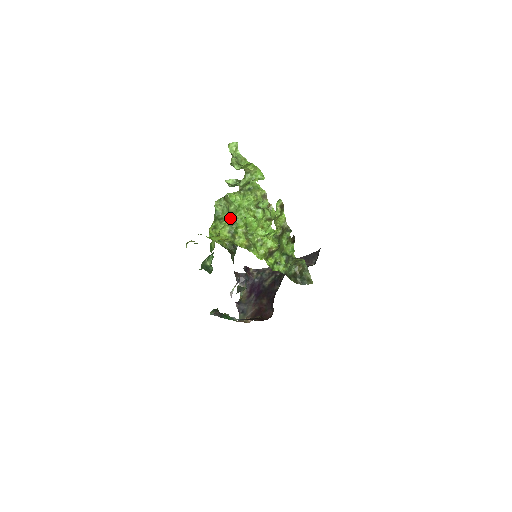
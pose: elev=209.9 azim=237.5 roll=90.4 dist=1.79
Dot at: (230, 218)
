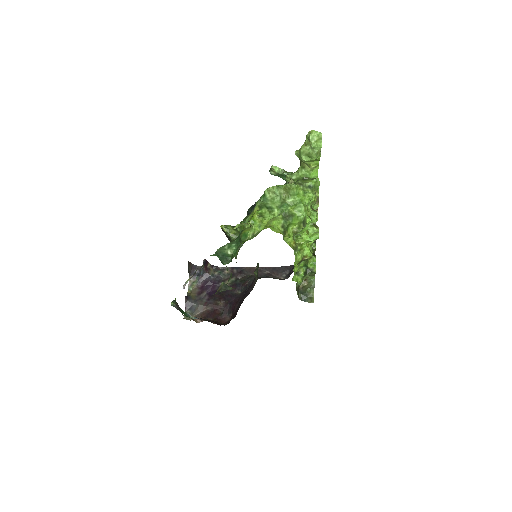
Dot at: (285, 211)
